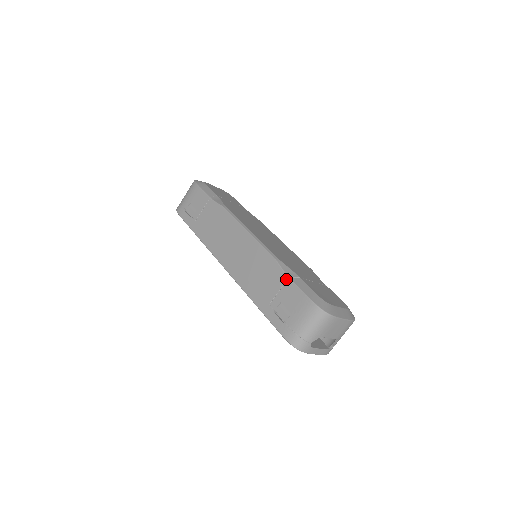
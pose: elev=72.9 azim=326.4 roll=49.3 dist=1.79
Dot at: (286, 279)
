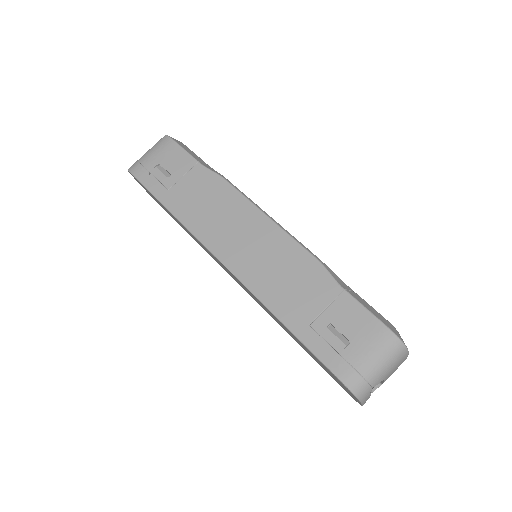
Dot at: (340, 291)
